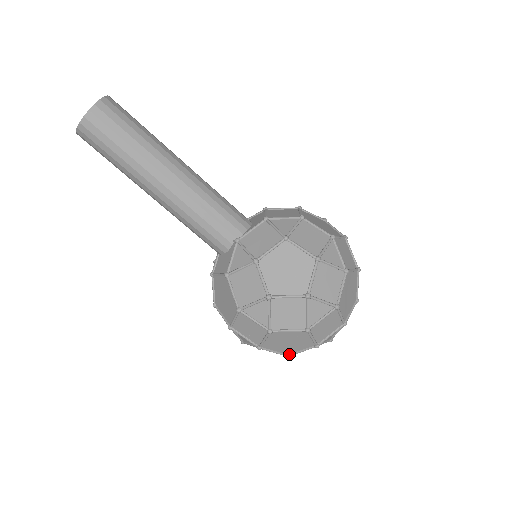
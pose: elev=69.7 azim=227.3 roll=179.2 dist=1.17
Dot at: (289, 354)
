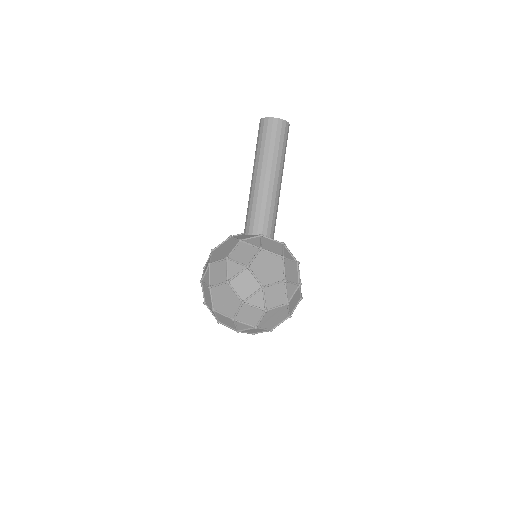
Dot at: (215, 310)
